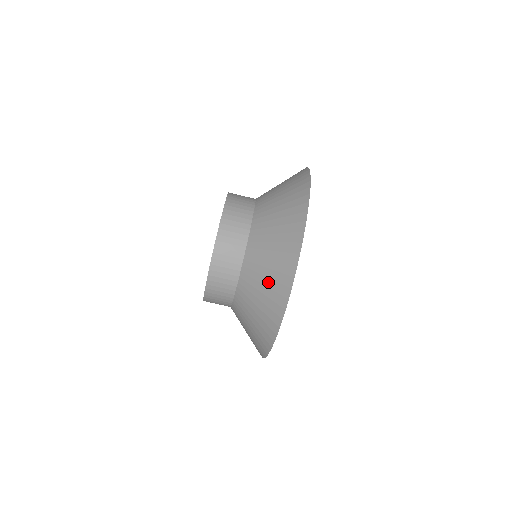
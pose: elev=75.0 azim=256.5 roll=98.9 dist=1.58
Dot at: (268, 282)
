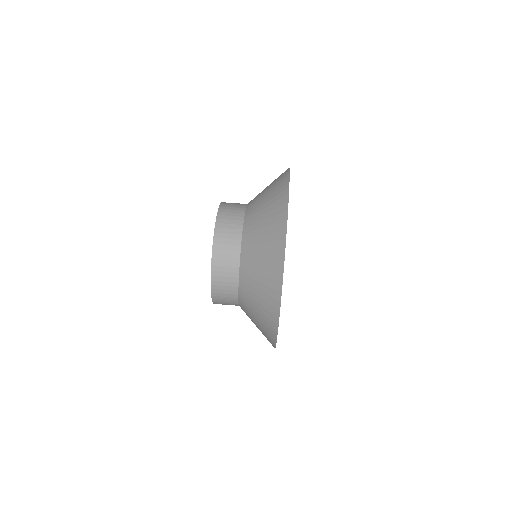
Dot at: (263, 271)
